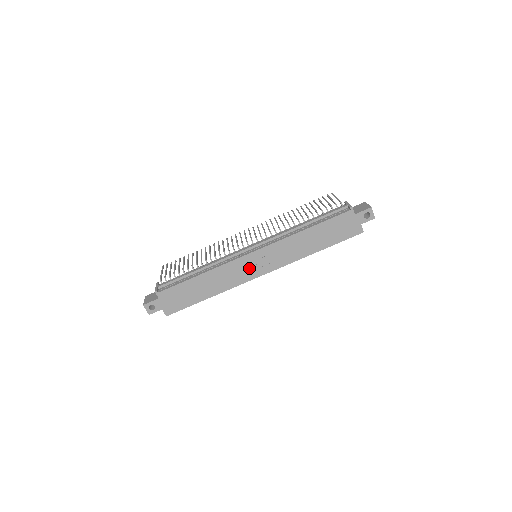
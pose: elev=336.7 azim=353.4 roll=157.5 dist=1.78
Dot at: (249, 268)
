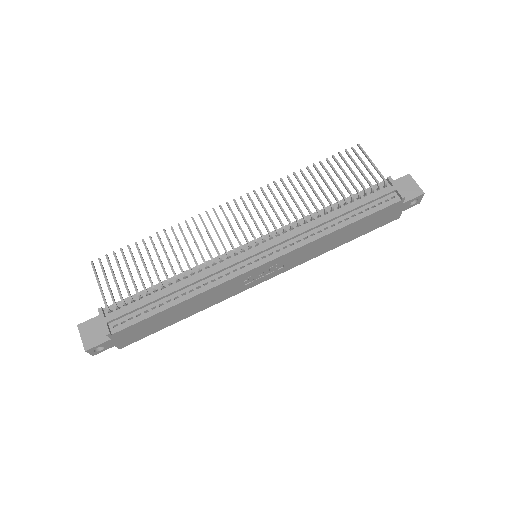
Dot at: (250, 280)
